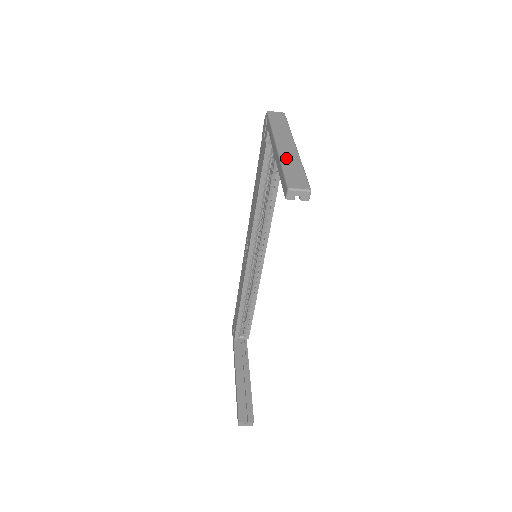
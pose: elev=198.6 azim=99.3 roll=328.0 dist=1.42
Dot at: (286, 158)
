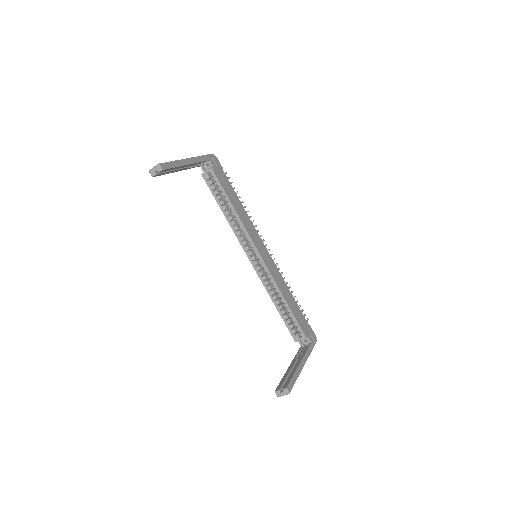
Dot at: occluded
